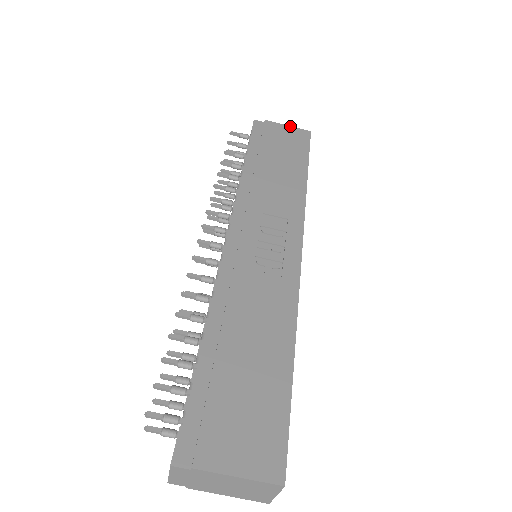
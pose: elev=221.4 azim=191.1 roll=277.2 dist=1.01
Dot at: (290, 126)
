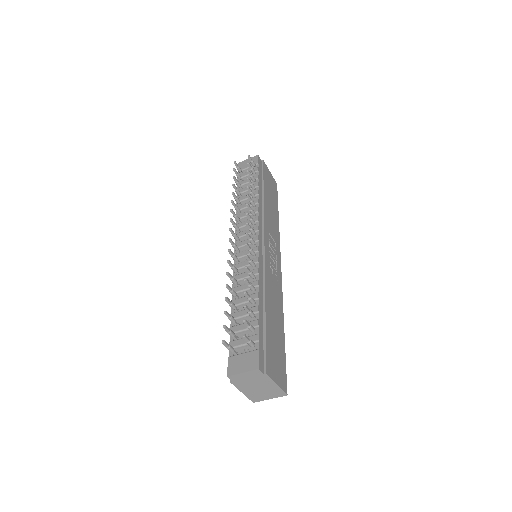
Dot at: occluded
